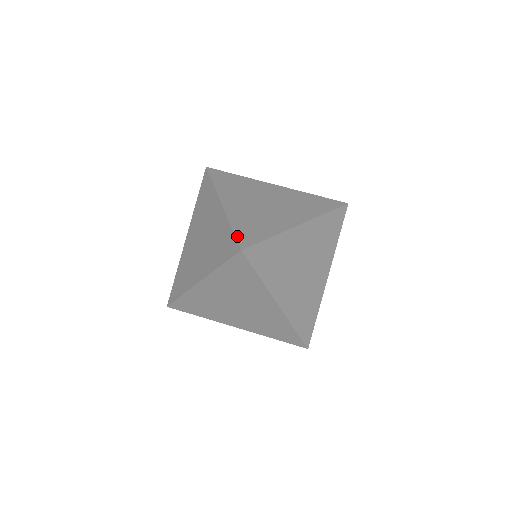
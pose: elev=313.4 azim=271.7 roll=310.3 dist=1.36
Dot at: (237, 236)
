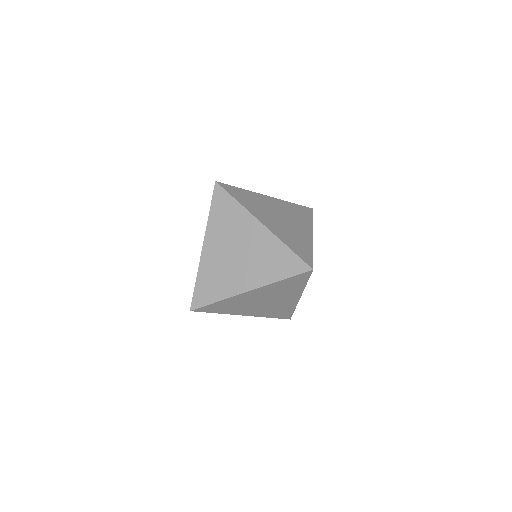
Dot at: (194, 295)
